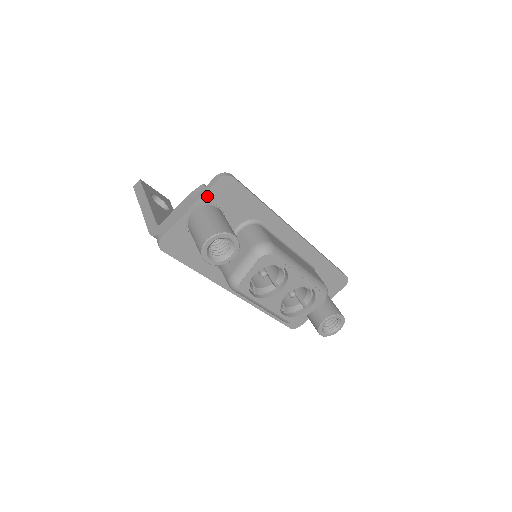
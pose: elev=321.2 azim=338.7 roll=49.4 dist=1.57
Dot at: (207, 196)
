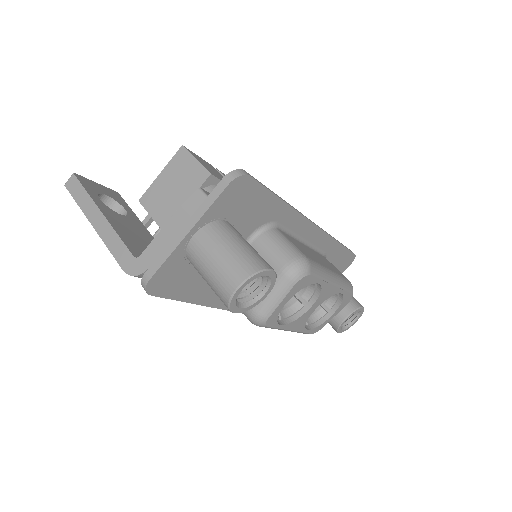
Dot at: (213, 209)
